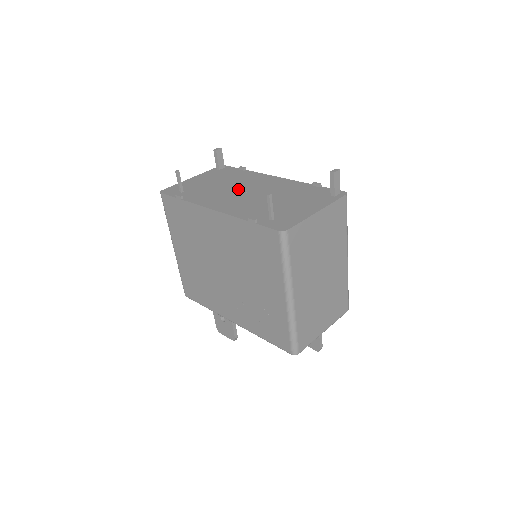
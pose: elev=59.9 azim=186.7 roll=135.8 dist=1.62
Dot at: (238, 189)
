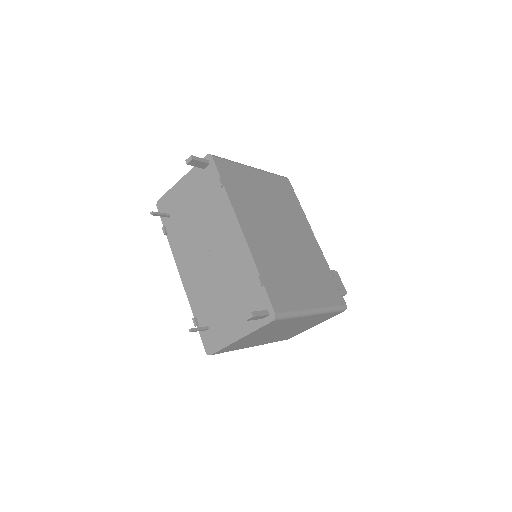
Dot at: (204, 241)
